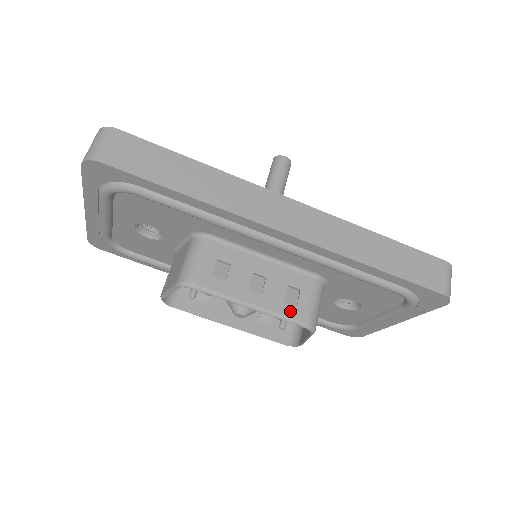
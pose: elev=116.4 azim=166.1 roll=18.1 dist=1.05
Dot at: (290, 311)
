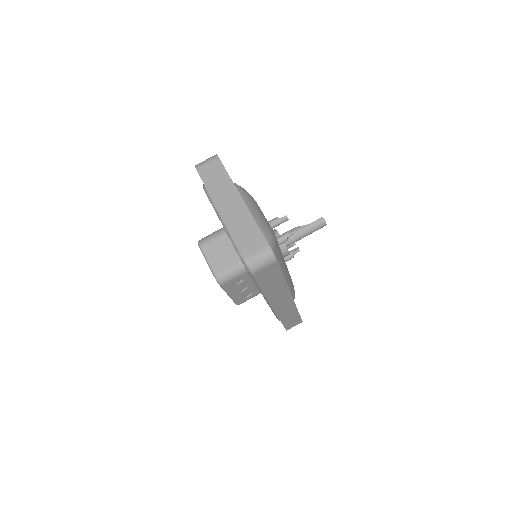
Dot at: (239, 300)
